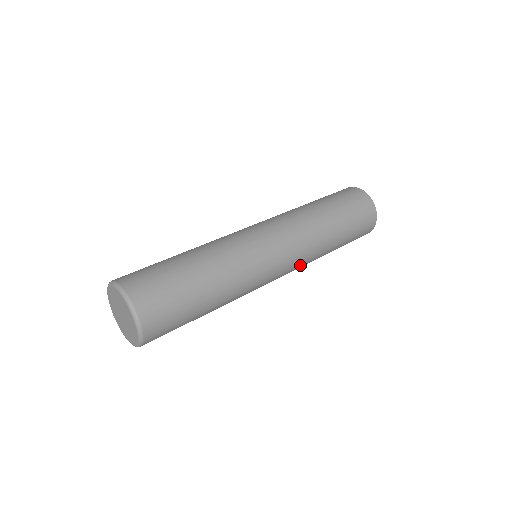
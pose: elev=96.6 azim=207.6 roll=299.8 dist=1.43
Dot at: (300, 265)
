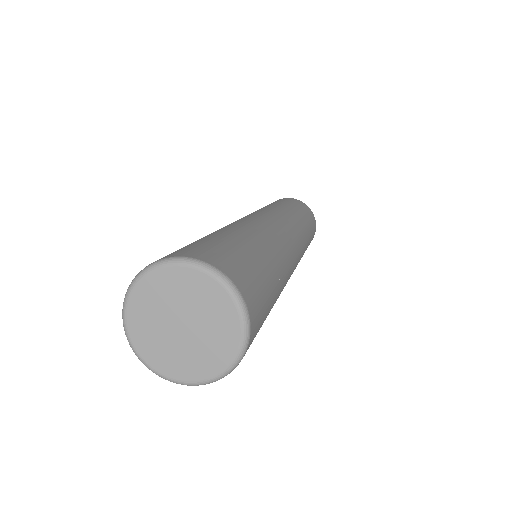
Dot at: occluded
